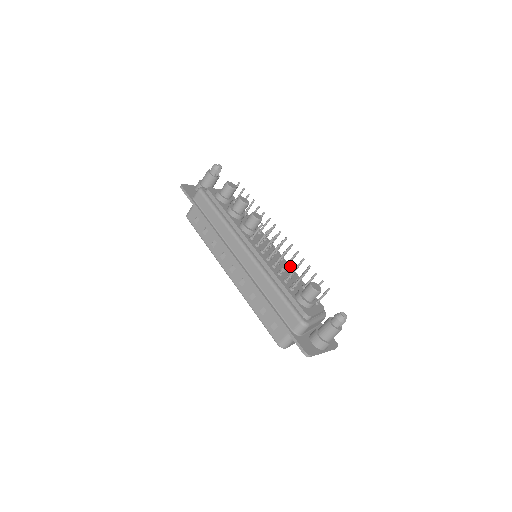
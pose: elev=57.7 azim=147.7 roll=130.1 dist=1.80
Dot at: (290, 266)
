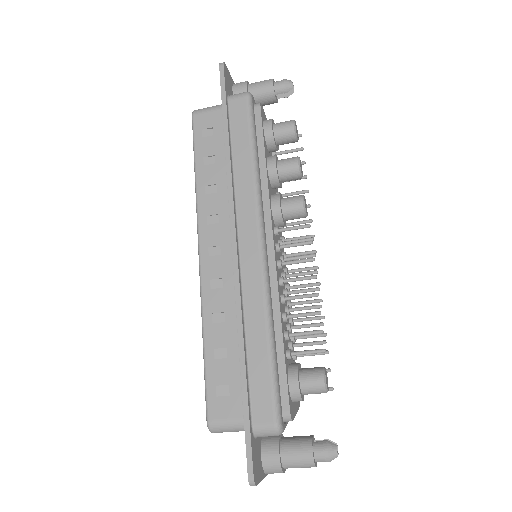
Dot at: occluded
